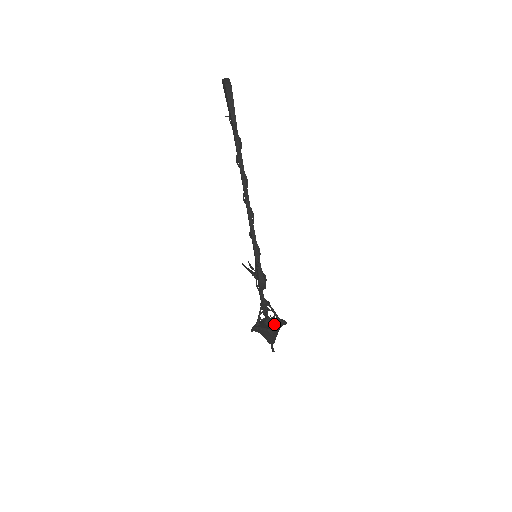
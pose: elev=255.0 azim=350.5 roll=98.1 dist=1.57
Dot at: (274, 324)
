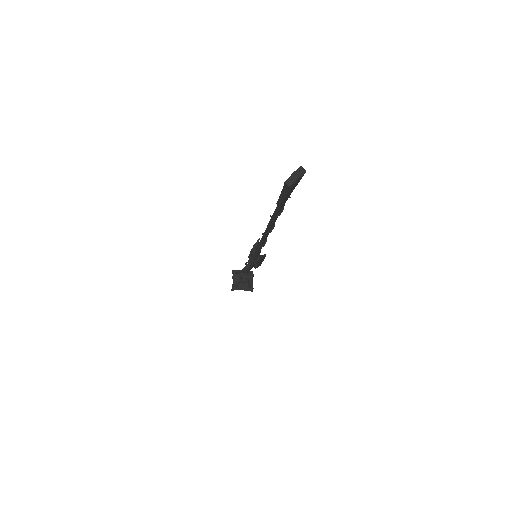
Dot at: (242, 286)
